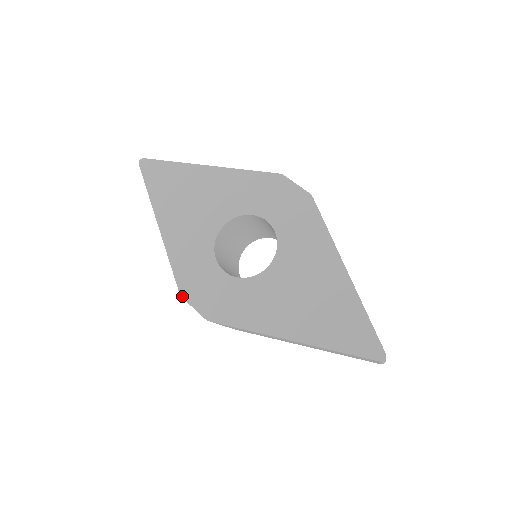
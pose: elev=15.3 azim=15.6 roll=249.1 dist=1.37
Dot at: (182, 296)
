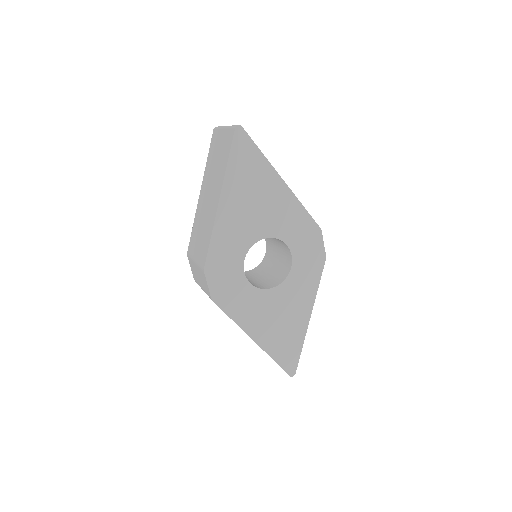
Dot at: (205, 272)
